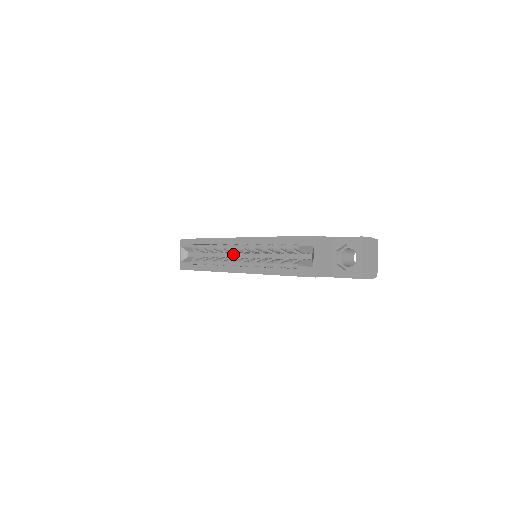
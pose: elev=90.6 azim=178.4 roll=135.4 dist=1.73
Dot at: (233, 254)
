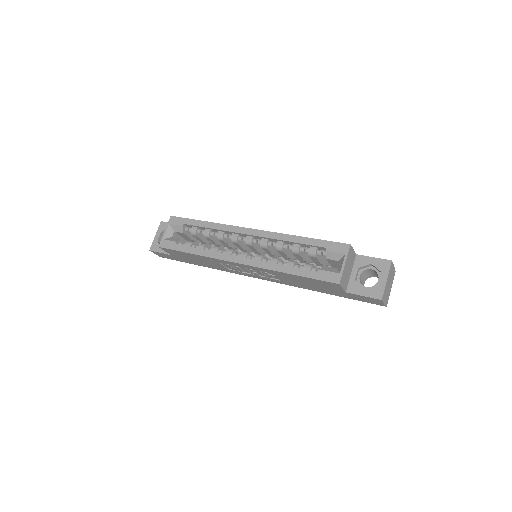
Dot at: occluded
